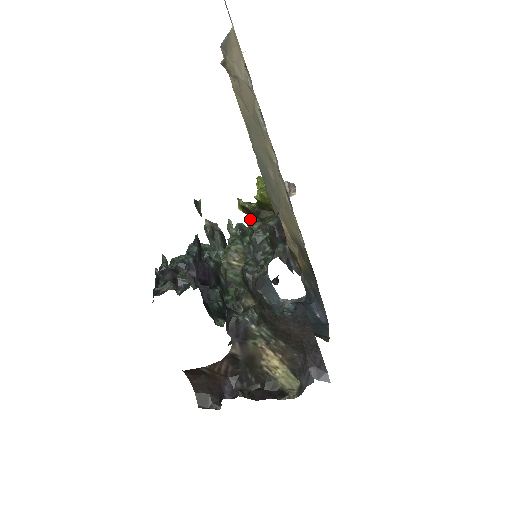
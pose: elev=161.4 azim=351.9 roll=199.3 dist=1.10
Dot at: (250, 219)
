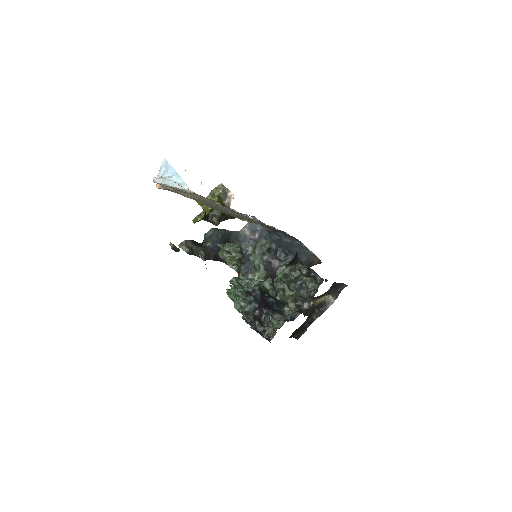
Dot at: occluded
